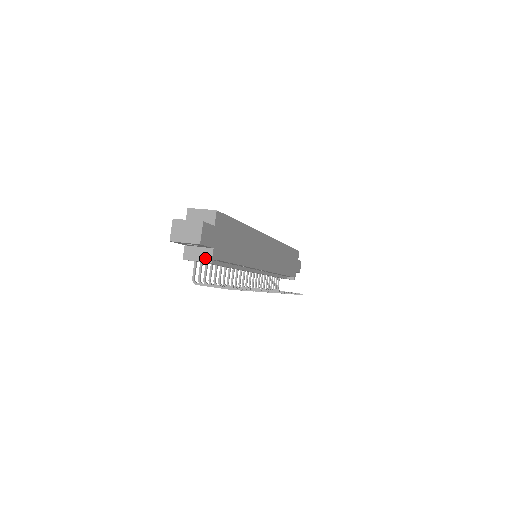
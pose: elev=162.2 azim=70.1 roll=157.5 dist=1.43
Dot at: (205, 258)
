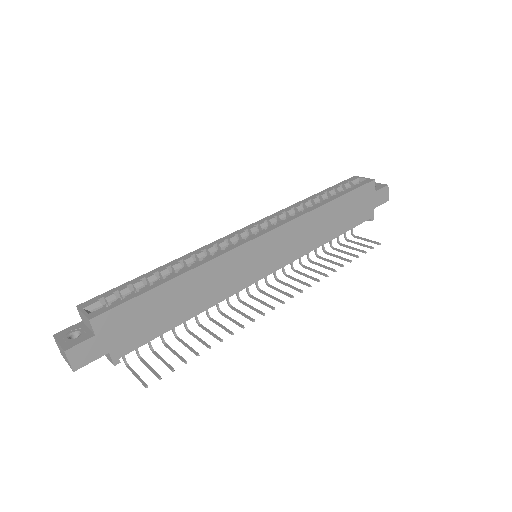
Dot at: (109, 359)
